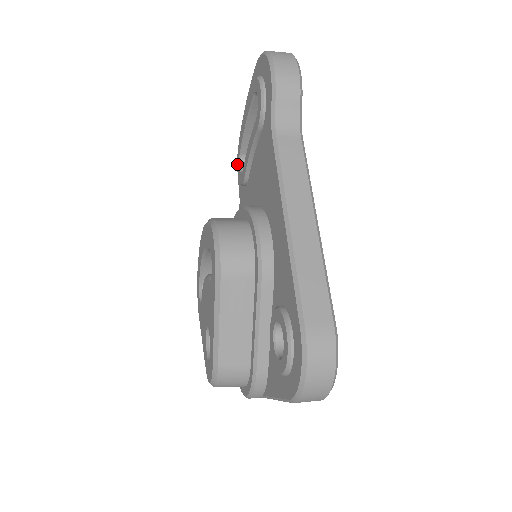
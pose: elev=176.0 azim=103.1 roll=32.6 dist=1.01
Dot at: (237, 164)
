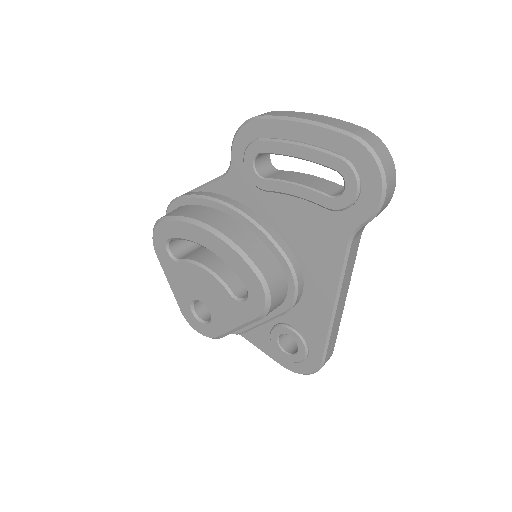
Dot at: (247, 151)
